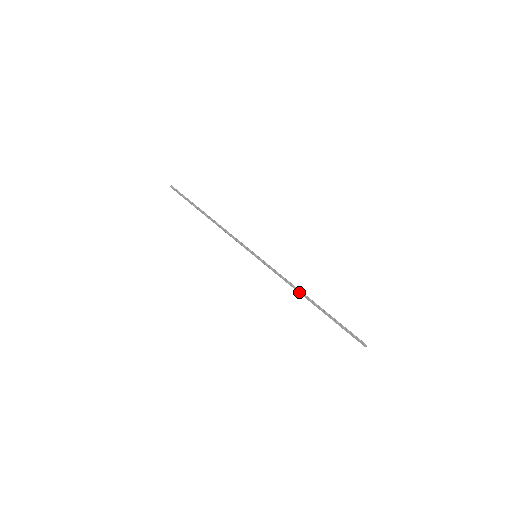
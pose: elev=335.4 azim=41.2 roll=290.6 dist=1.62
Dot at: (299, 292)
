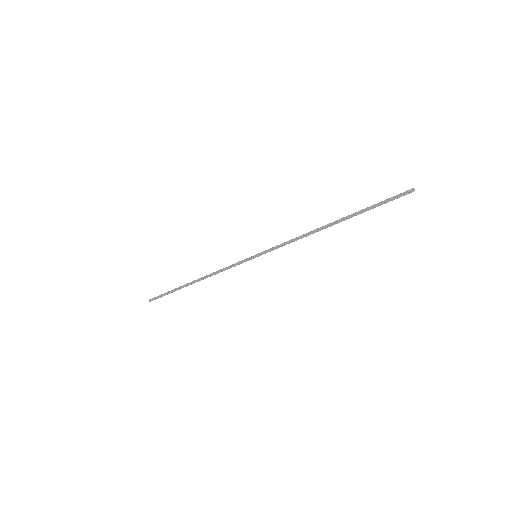
Dot at: (315, 230)
